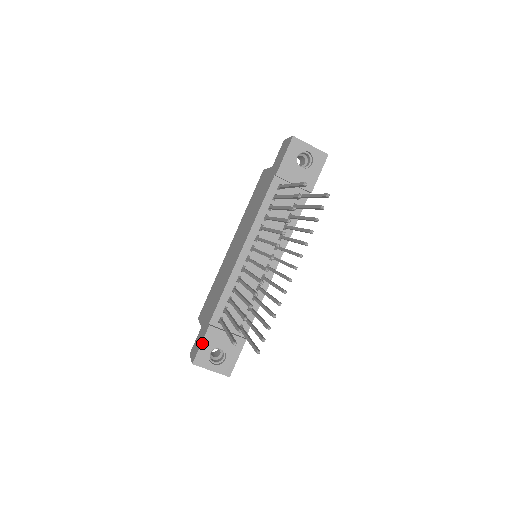
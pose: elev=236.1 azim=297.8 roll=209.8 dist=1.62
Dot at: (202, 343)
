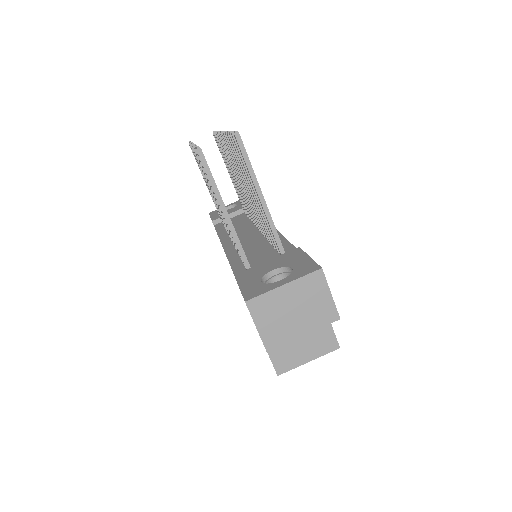
Dot at: (239, 286)
